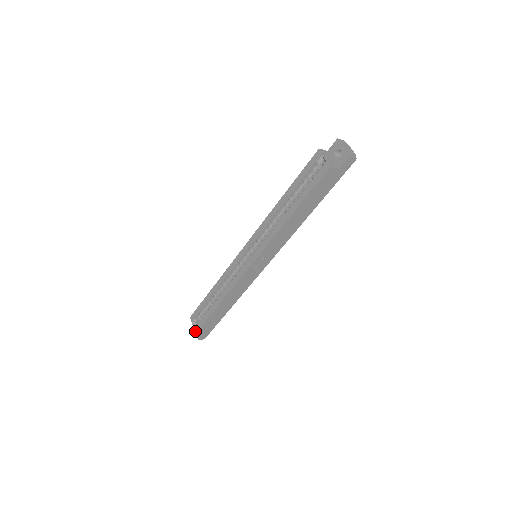
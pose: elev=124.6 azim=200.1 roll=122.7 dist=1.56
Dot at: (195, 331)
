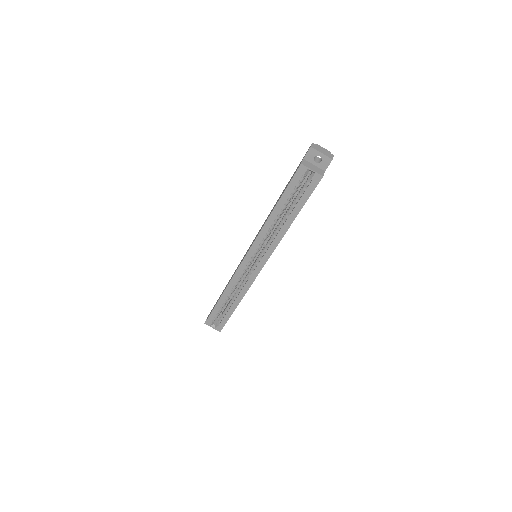
Dot at: (219, 330)
